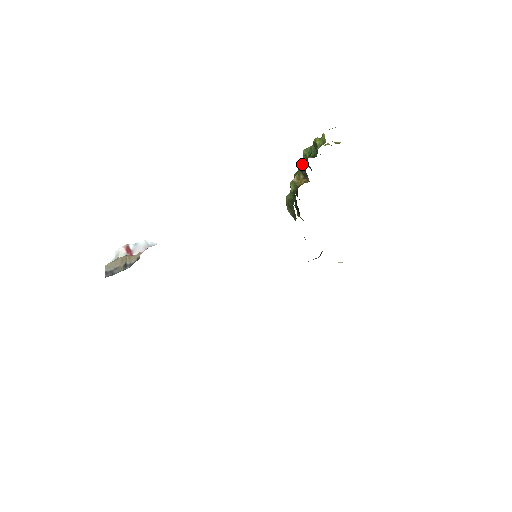
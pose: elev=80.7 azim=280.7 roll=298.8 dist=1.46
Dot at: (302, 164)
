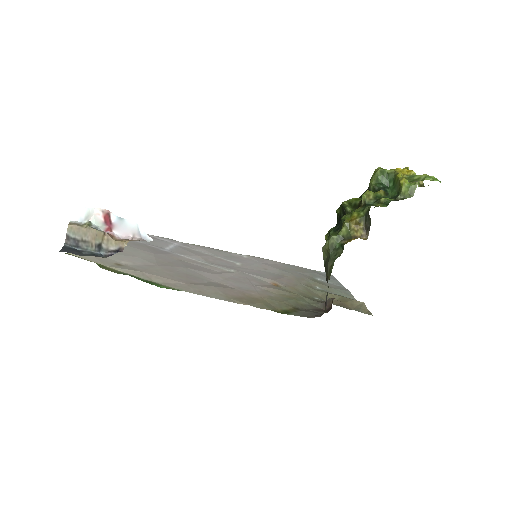
Dot at: (370, 203)
